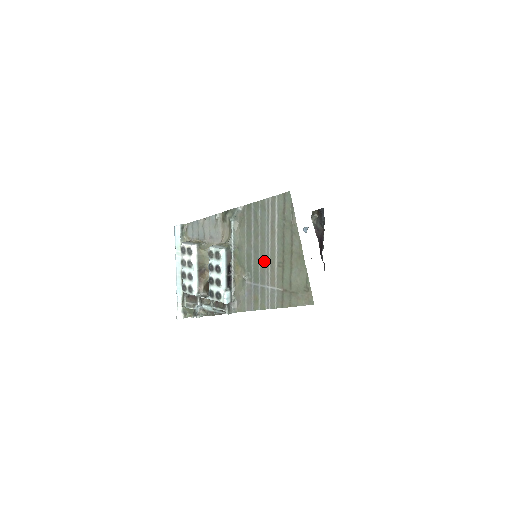
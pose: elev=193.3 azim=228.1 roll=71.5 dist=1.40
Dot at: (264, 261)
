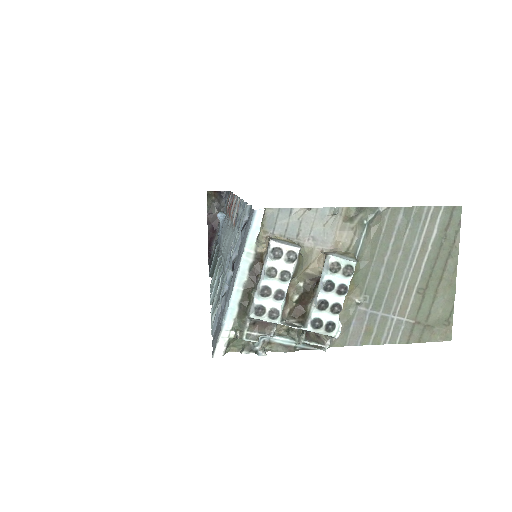
Dot at: (398, 284)
